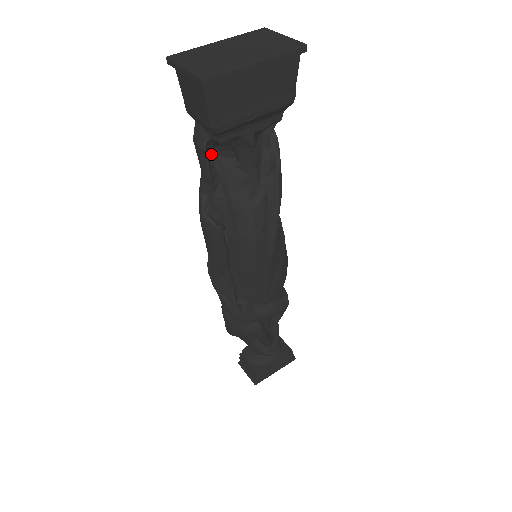
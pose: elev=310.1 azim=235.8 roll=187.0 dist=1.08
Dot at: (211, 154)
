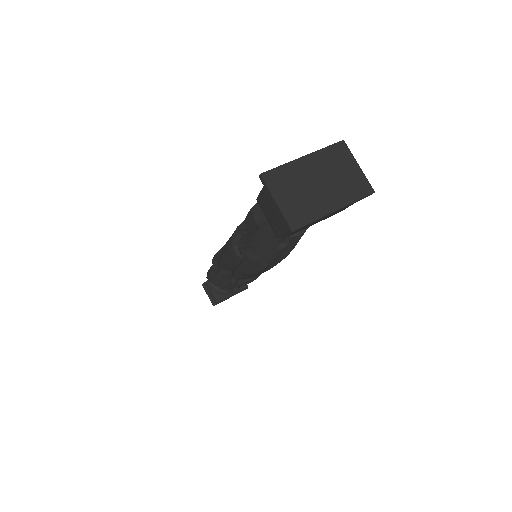
Dot at: occluded
